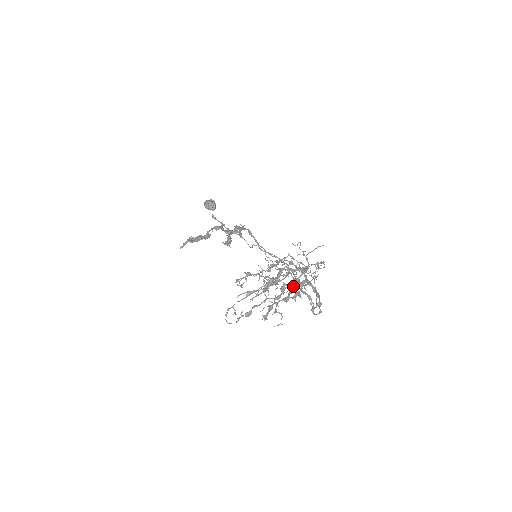
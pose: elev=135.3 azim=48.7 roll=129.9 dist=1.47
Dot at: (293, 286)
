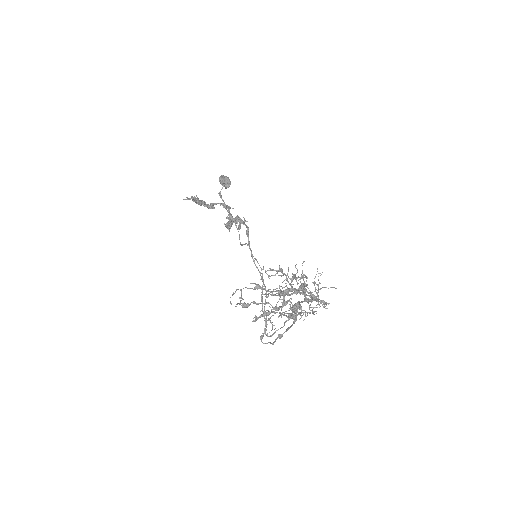
Dot at: occluded
